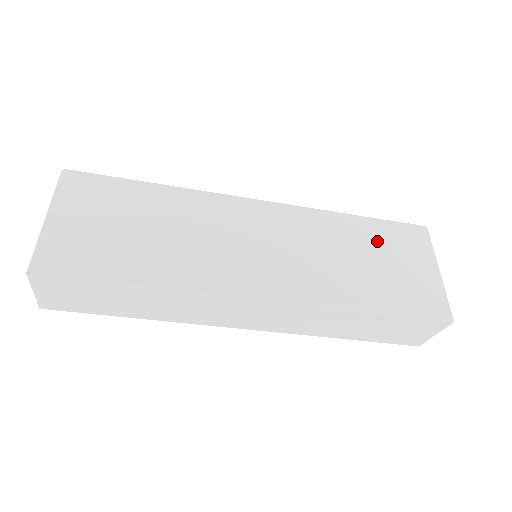
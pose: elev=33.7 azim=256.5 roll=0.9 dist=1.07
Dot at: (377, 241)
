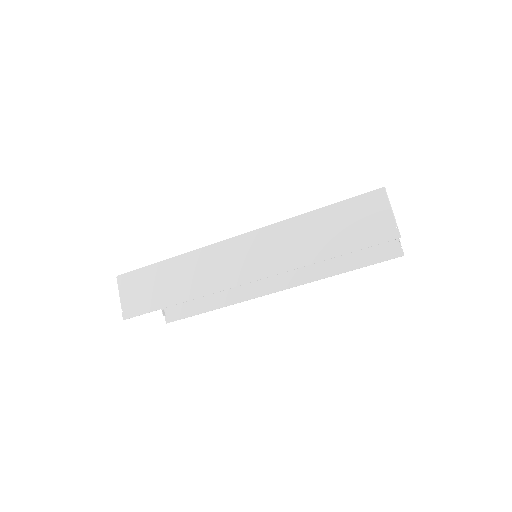
Dot at: occluded
